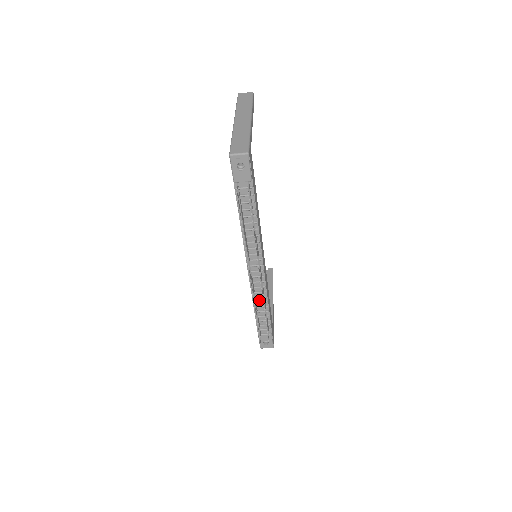
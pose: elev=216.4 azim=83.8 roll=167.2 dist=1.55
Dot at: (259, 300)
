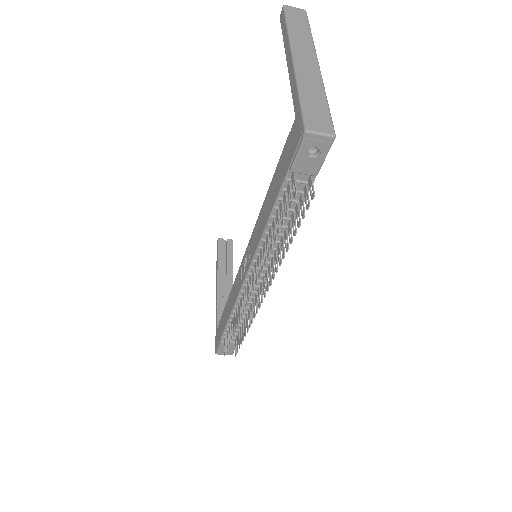
Dot at: occluded
